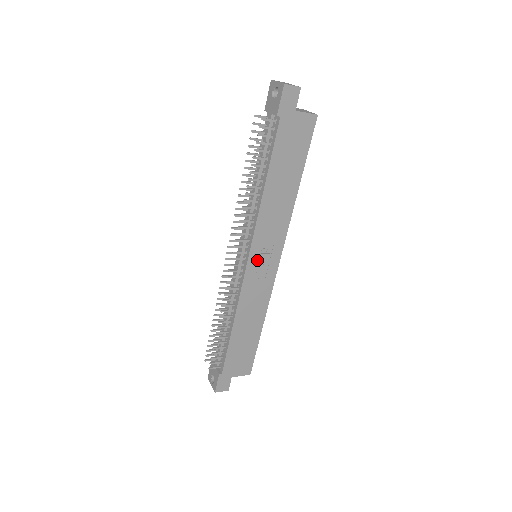
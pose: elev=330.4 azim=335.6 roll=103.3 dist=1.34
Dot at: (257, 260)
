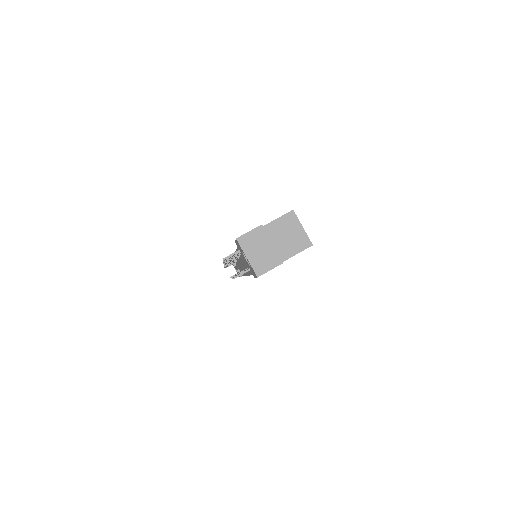
Dot at: occluded
